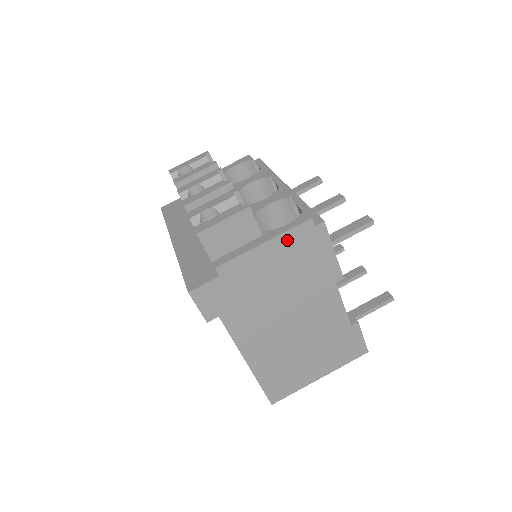
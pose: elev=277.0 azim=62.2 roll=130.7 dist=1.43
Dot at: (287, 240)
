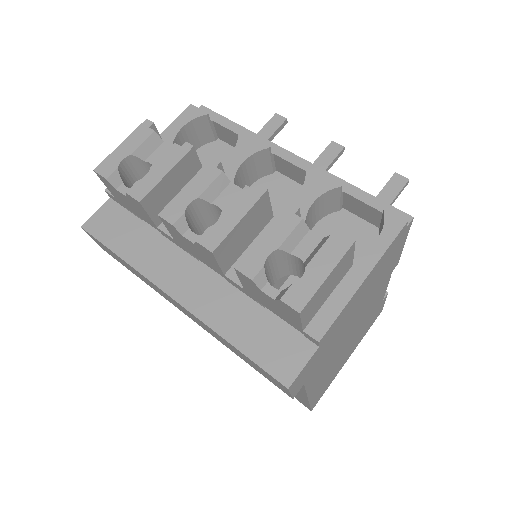
Dot at: (382, 260)
